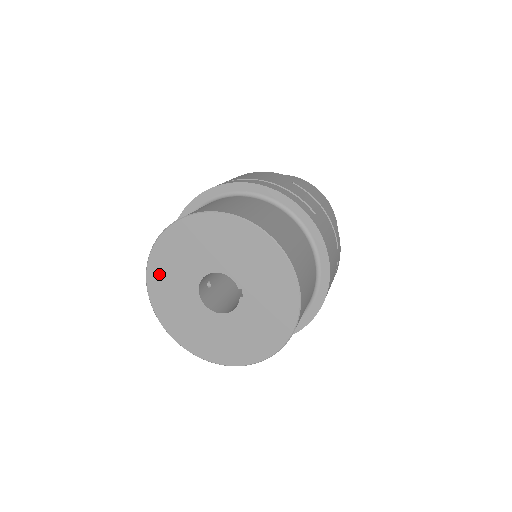
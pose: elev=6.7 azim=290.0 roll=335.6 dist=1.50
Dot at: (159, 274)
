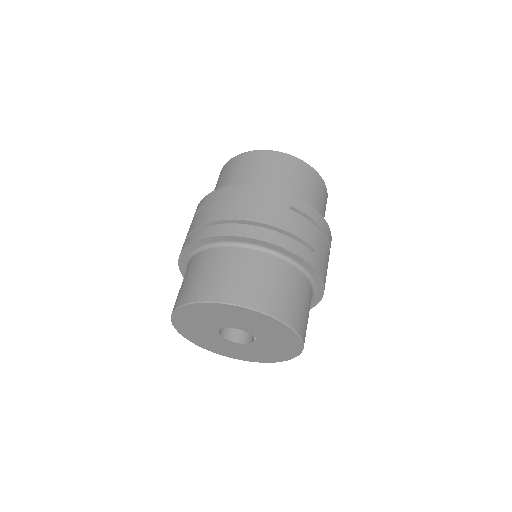
Dot at: (183, 321)
